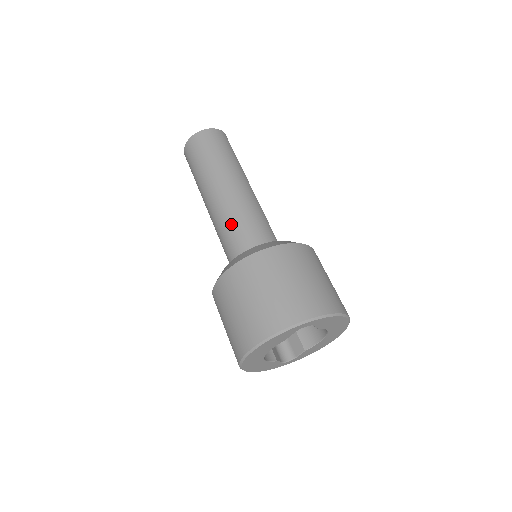
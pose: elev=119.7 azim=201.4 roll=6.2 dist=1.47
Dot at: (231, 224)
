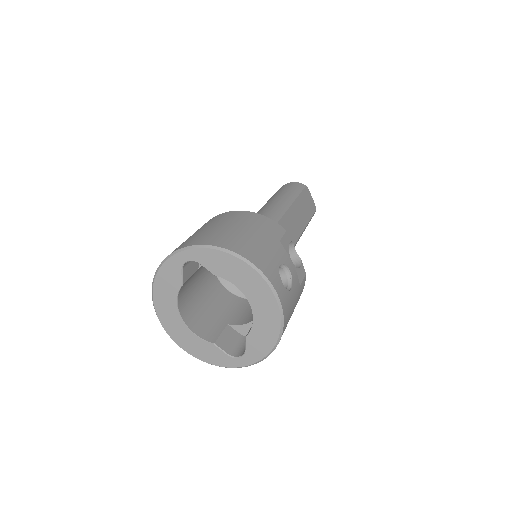
Dot at: occluded
